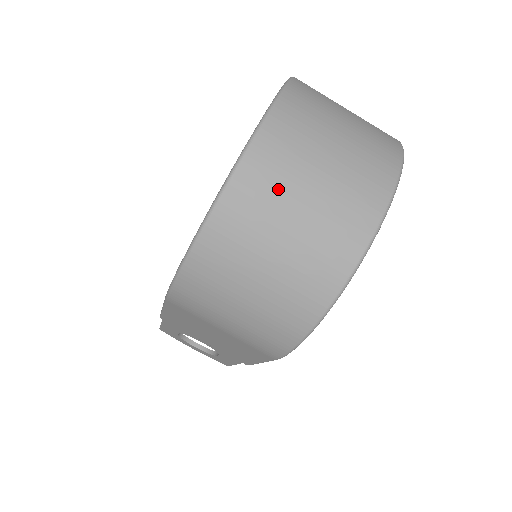
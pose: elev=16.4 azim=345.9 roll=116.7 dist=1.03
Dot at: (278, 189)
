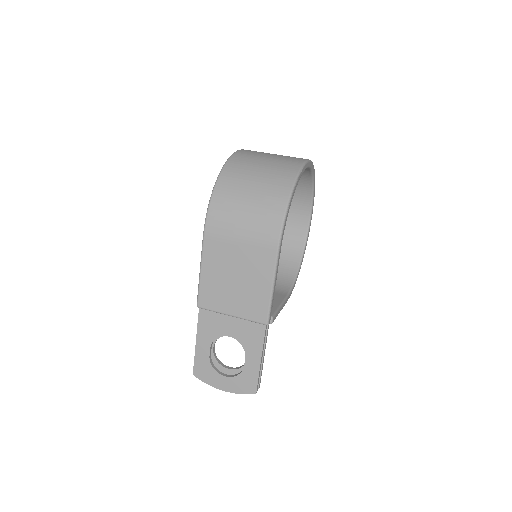
Dot at: (253, 157)
